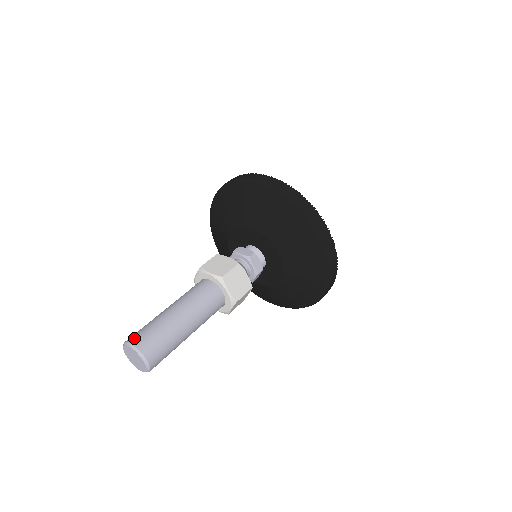
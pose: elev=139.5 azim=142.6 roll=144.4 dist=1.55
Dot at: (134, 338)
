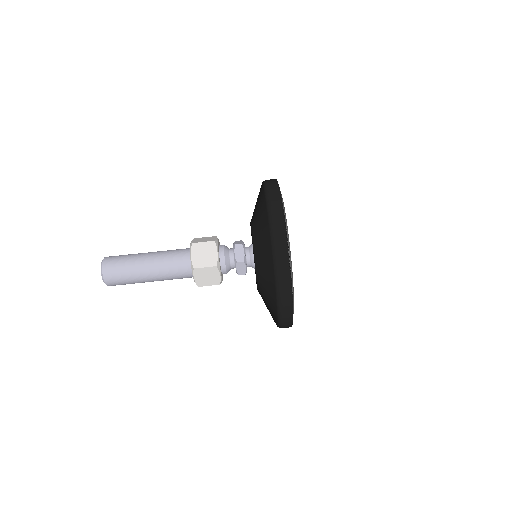
Dot at: (107, 263)
